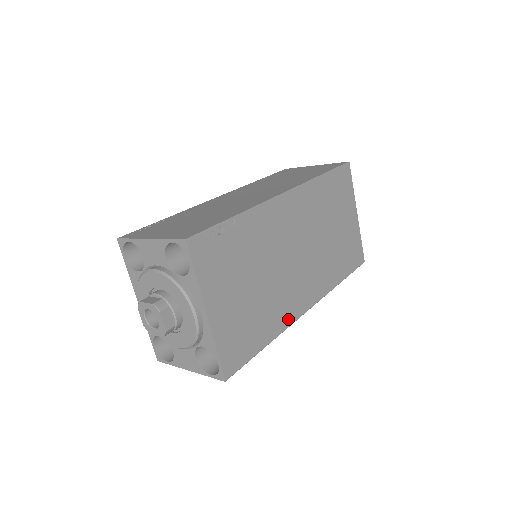
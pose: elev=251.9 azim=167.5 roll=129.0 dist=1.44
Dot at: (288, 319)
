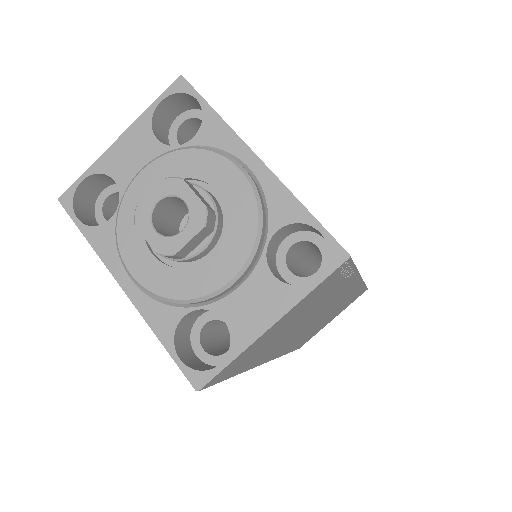
Dot at: occluded
